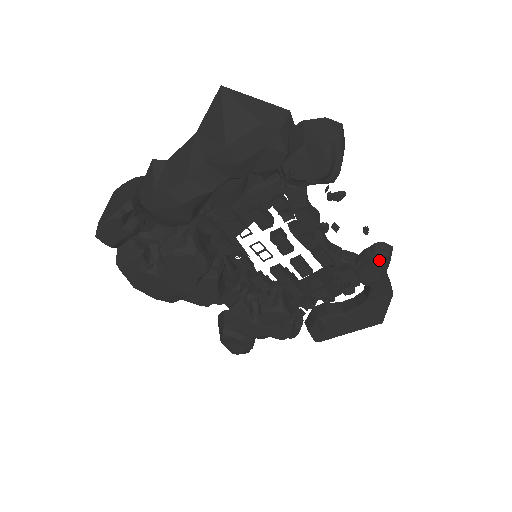
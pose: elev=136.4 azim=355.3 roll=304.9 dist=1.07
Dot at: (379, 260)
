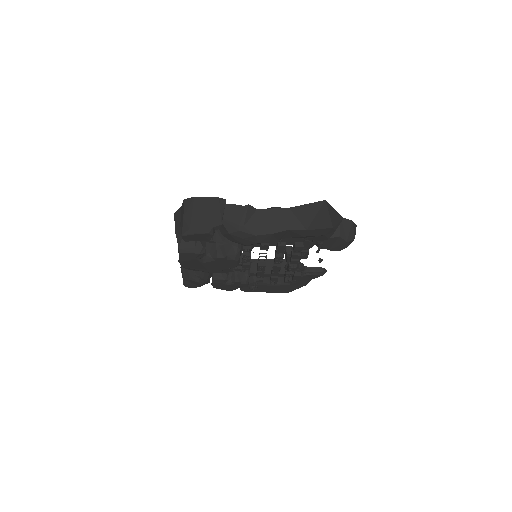
Dot at: (317, 275)
